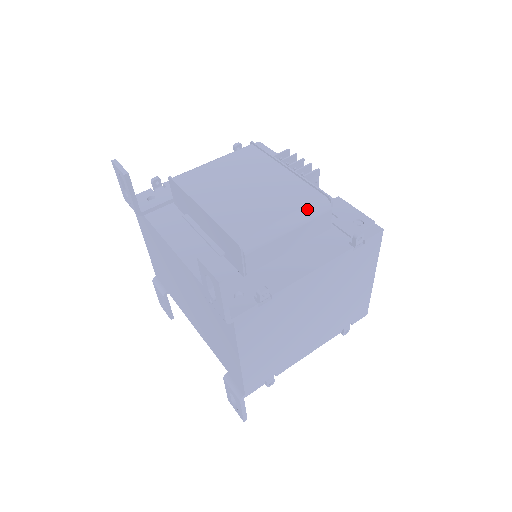
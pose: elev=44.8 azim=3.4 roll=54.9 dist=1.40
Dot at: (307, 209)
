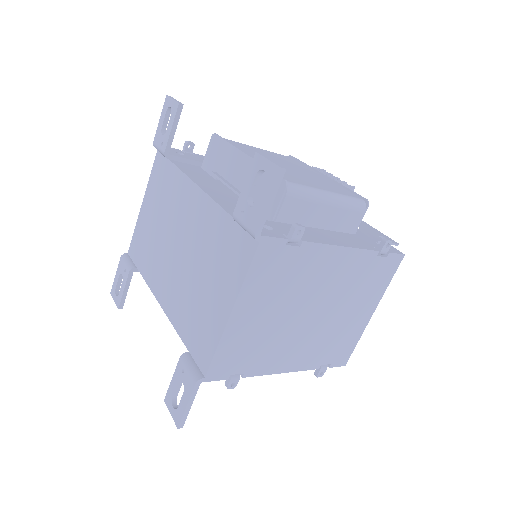
Dot at: (347, 197)
